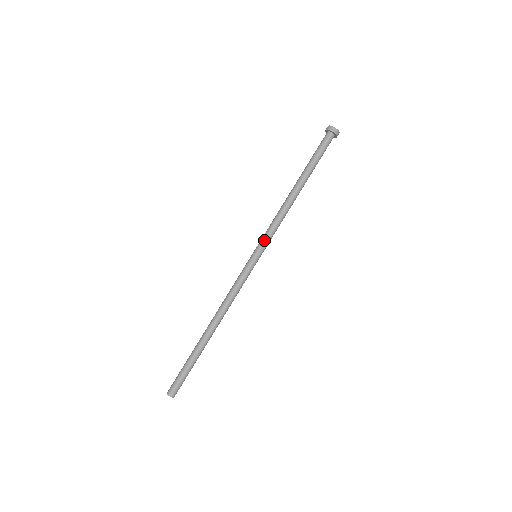
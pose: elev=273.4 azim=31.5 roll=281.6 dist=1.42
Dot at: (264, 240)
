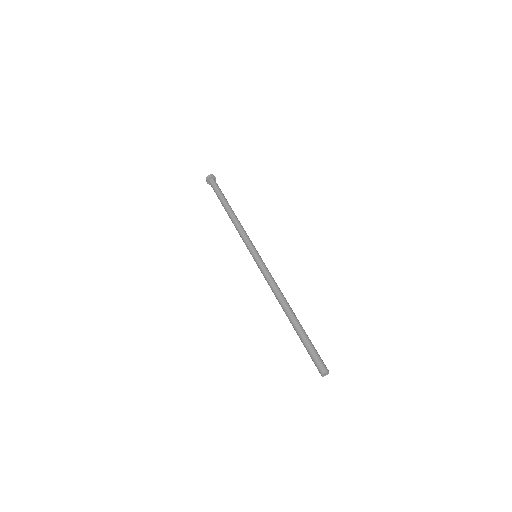
Dot at: (247, 245)
